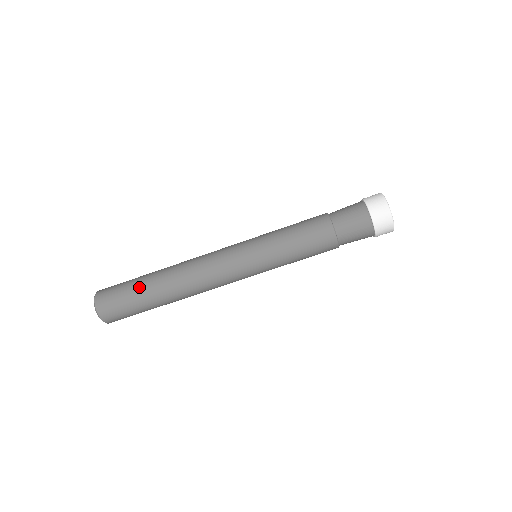
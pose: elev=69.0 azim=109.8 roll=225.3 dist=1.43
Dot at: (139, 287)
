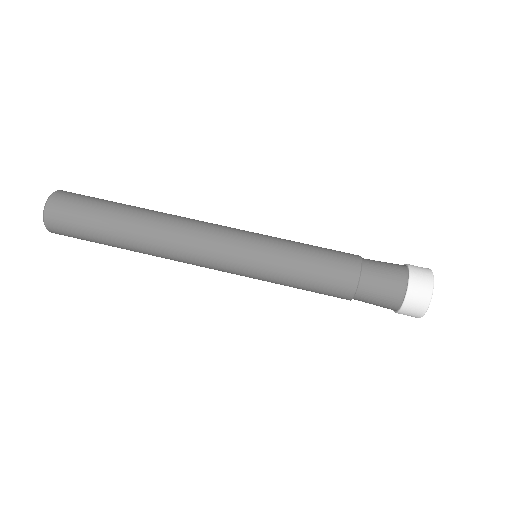
Dot at: (112, 206)
